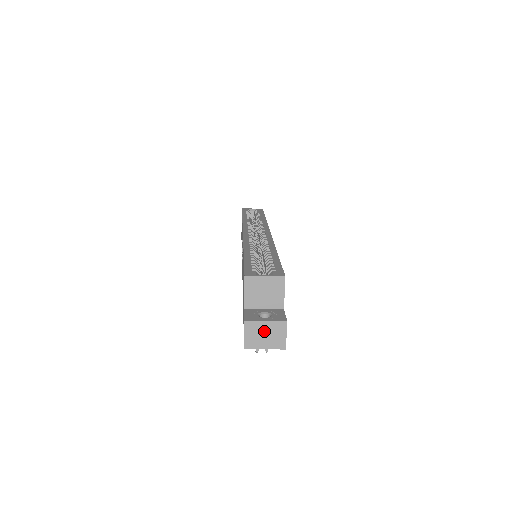
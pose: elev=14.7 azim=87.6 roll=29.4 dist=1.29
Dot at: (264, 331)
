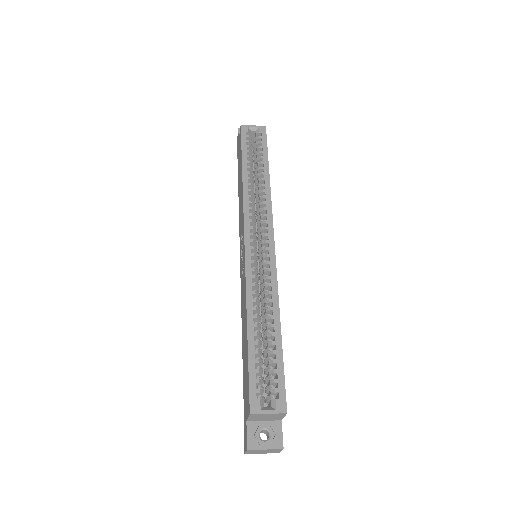
Dot at: (263, 451)
